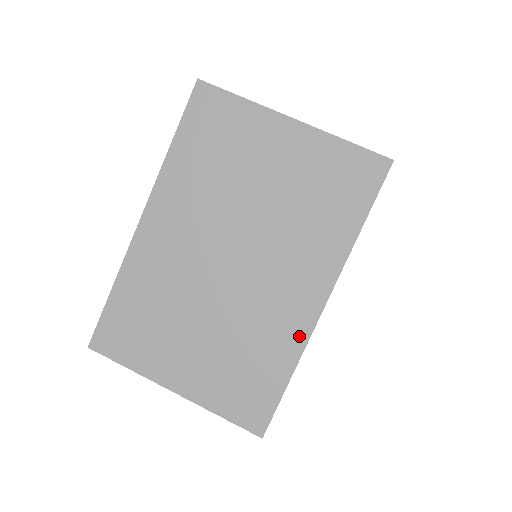
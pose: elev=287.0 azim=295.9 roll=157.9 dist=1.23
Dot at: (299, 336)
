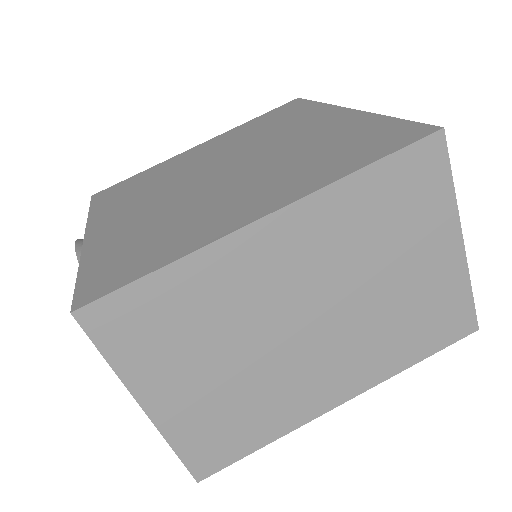
Dot at: (302, 417)
